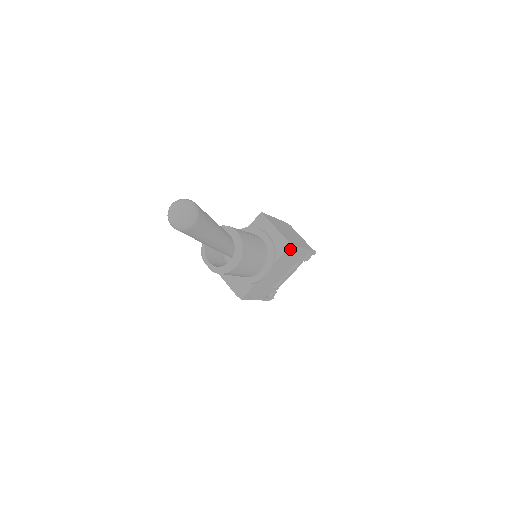
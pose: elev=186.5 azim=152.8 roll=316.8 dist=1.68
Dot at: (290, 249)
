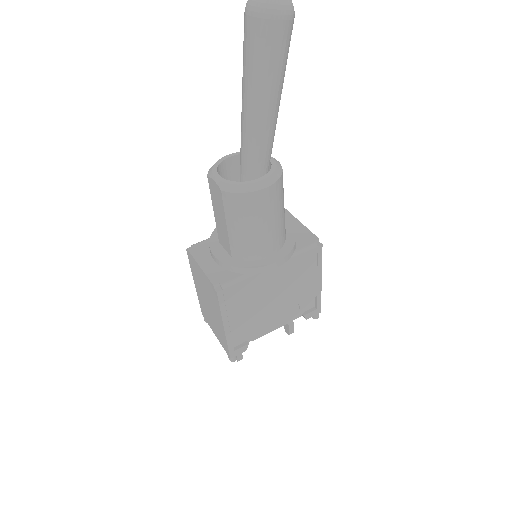
Dot at: (315, 254)
